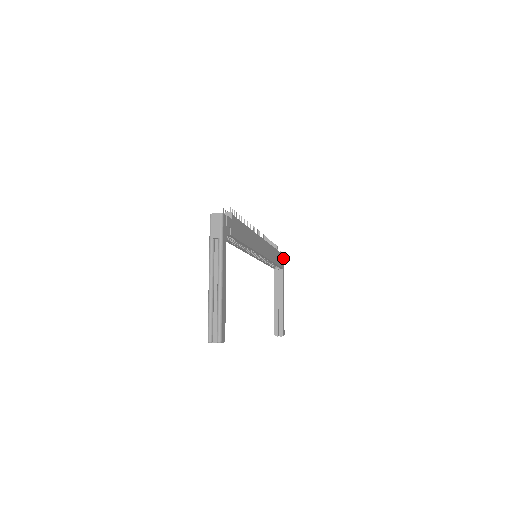
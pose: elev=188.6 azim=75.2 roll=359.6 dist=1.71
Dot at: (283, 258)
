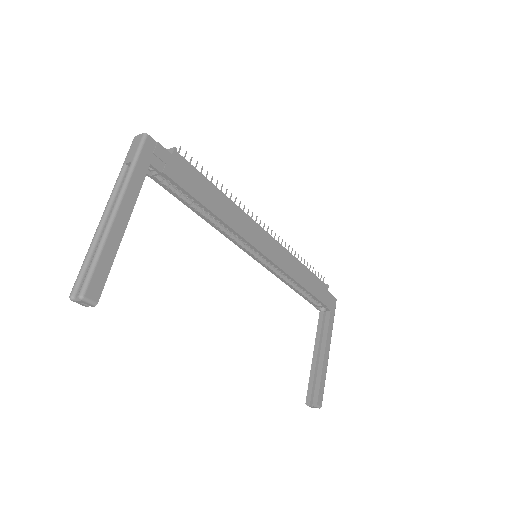
Dot at: (335, 298)
